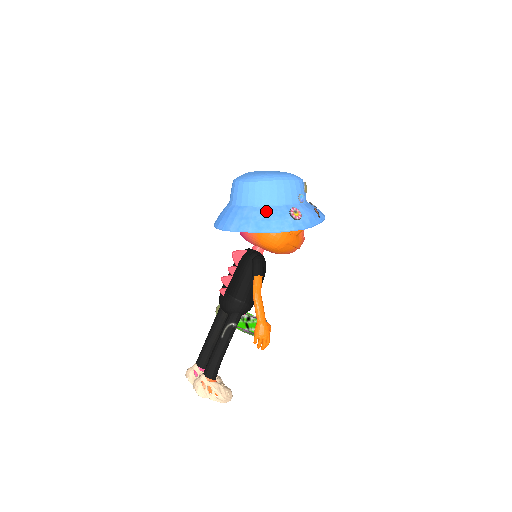
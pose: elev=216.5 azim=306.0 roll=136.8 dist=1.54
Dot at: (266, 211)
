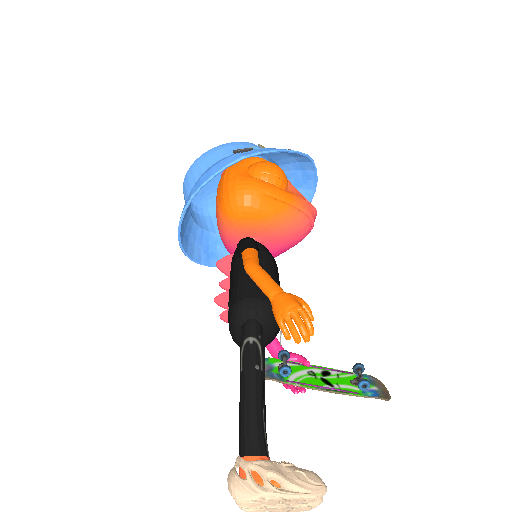
Dot at: (206, 171)
